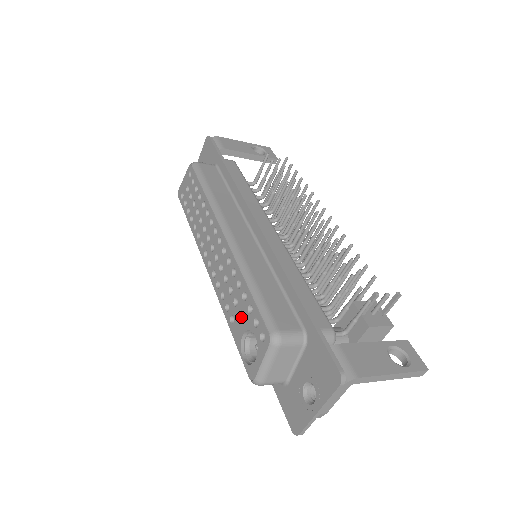
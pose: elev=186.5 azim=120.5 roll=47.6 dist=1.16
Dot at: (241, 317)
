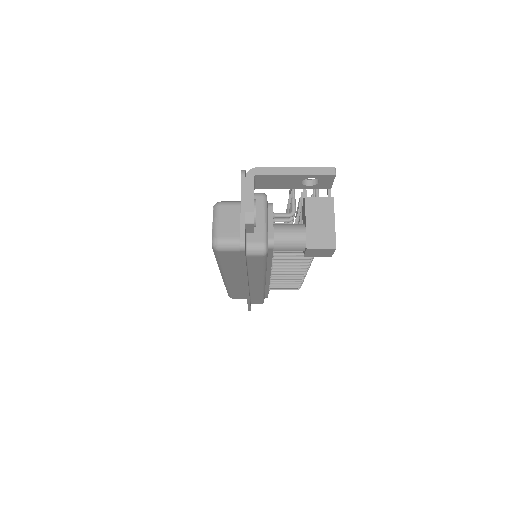
Dot at: occluded
